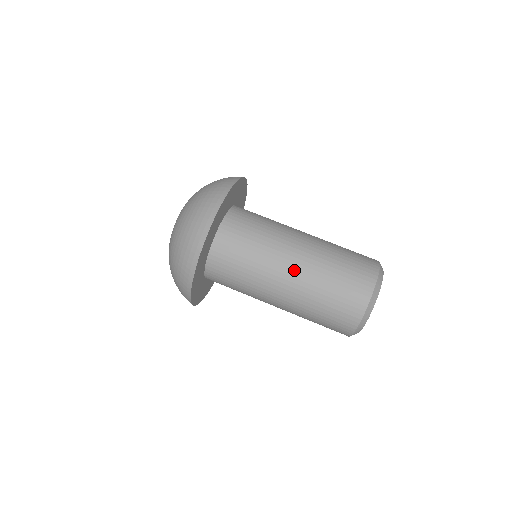
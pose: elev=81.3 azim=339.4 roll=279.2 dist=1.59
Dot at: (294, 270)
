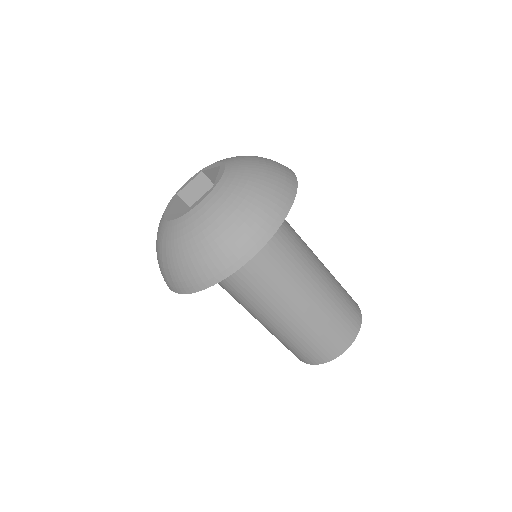
Dot at: (318, 281)
